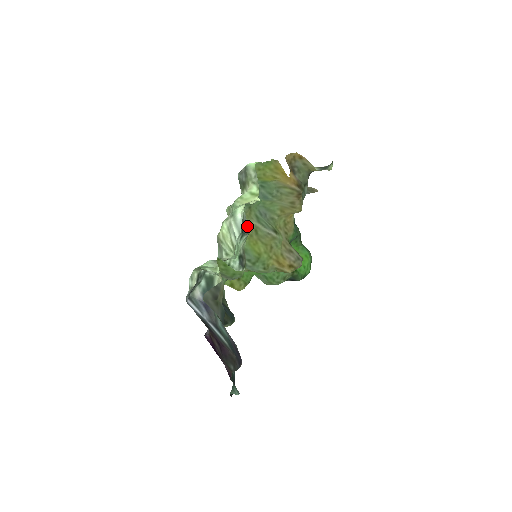
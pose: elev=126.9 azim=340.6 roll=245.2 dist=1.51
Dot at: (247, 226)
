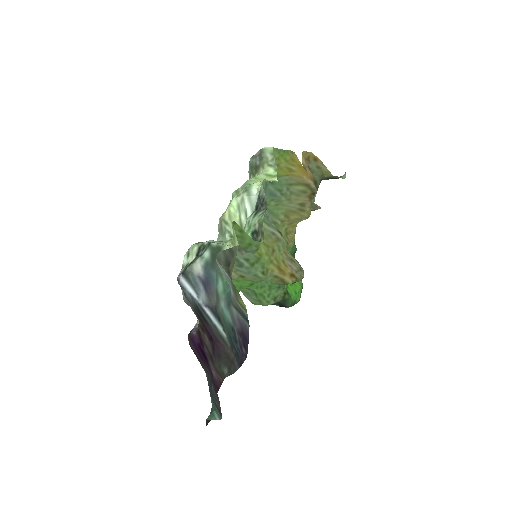
Dot at: (265, 201)
